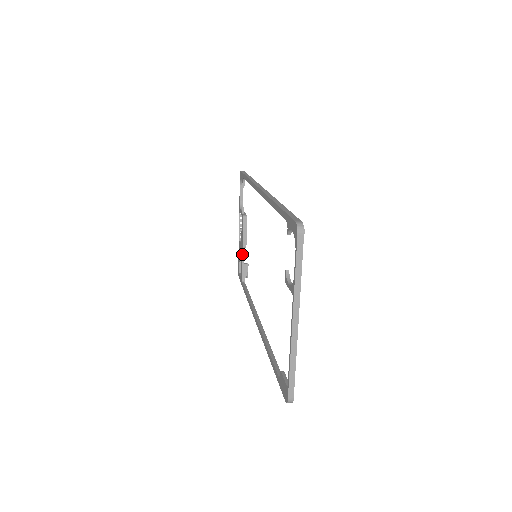
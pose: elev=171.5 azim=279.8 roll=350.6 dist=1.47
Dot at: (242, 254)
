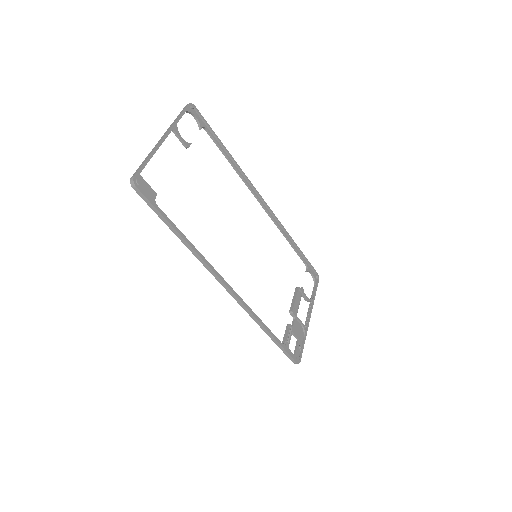
Dot at: (292, 325)
